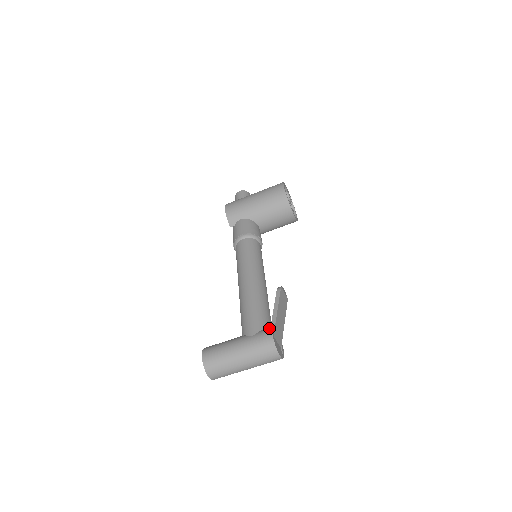
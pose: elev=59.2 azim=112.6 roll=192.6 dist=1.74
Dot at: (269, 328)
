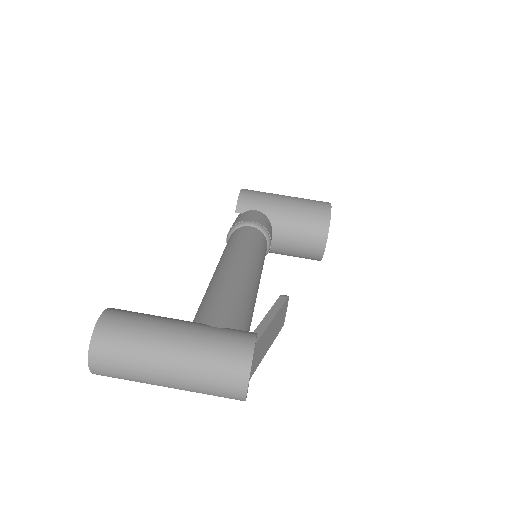
Dot at: occluded
